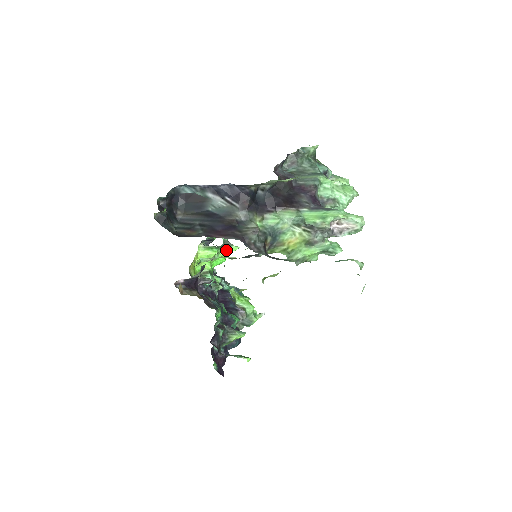
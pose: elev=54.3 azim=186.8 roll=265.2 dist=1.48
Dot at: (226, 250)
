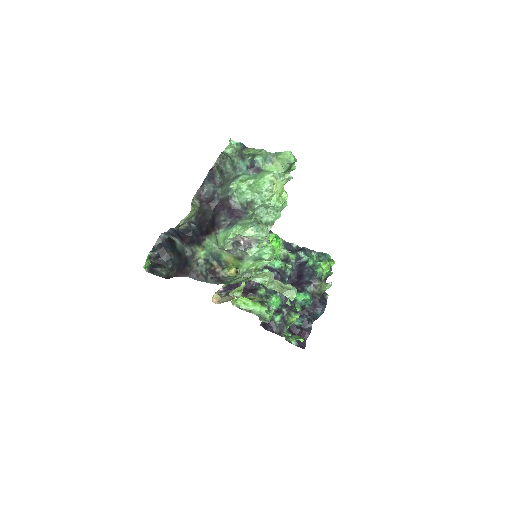
Dot at: occluded
